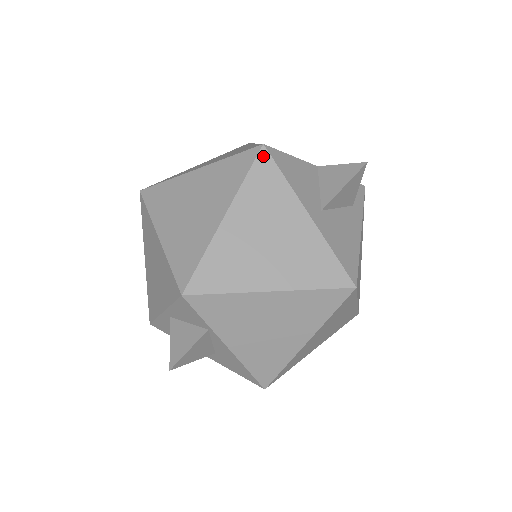
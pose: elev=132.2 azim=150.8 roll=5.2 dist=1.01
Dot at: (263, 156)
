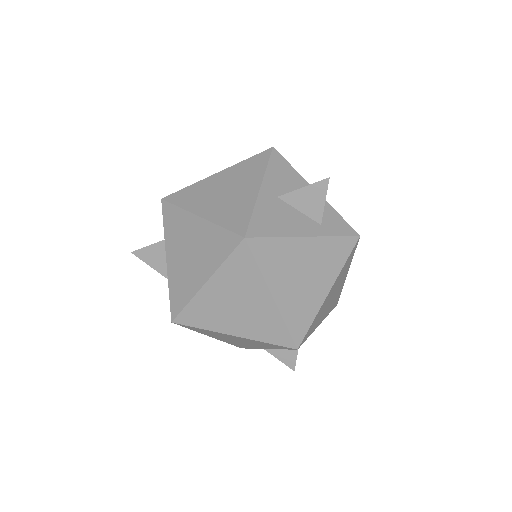
Dot at: (267, 152)
